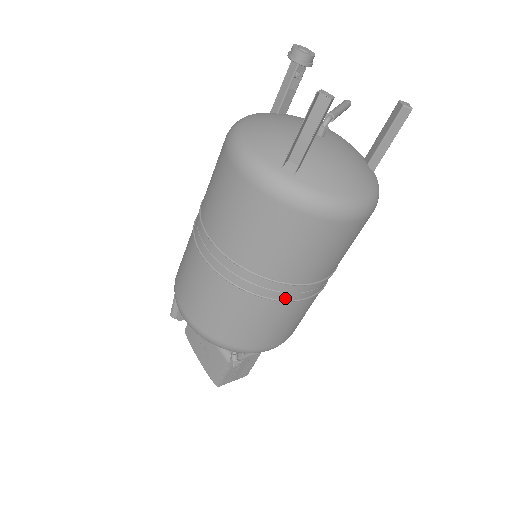
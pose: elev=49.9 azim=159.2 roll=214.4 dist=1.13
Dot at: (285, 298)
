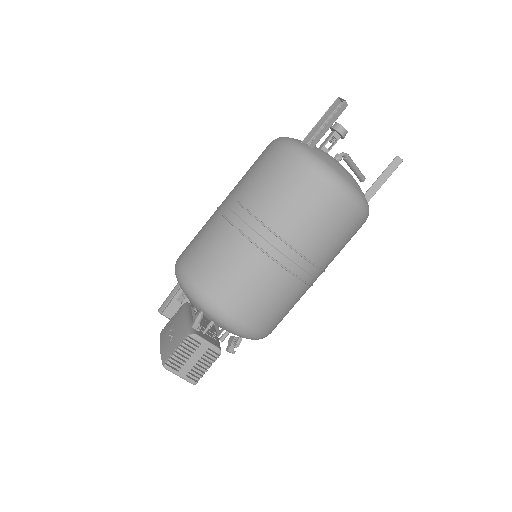
Dot at: (266, 250)
